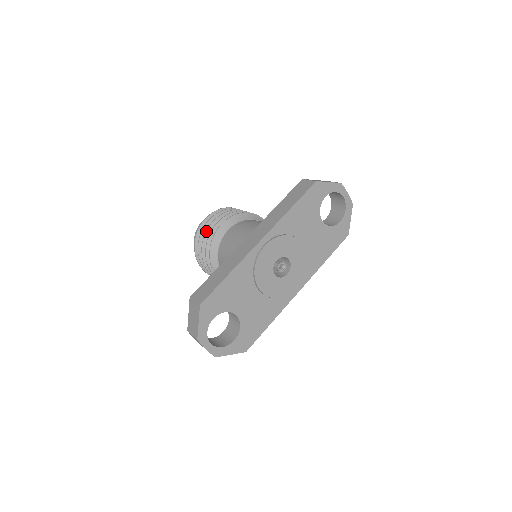
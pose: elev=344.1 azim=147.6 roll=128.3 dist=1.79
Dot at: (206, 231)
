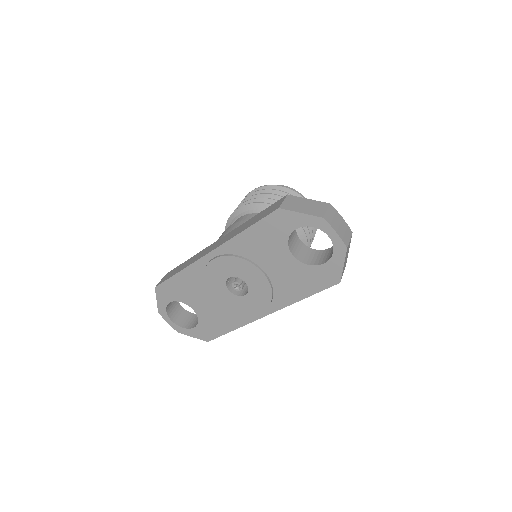
Dot at: occluded
